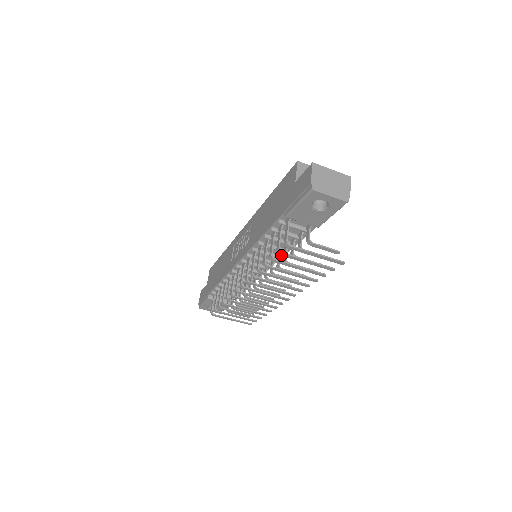
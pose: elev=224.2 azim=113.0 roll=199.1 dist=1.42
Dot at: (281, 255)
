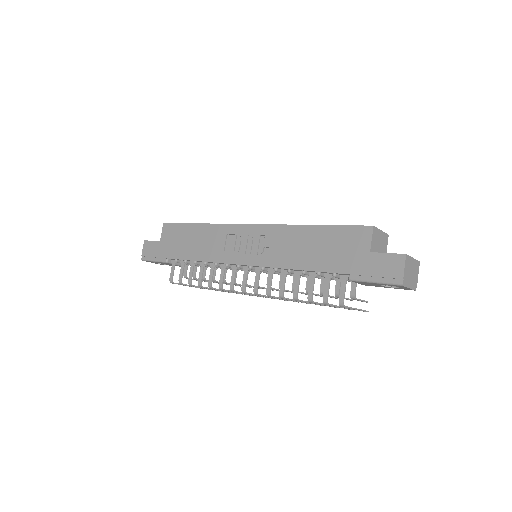
Dot at: (325, 304)
